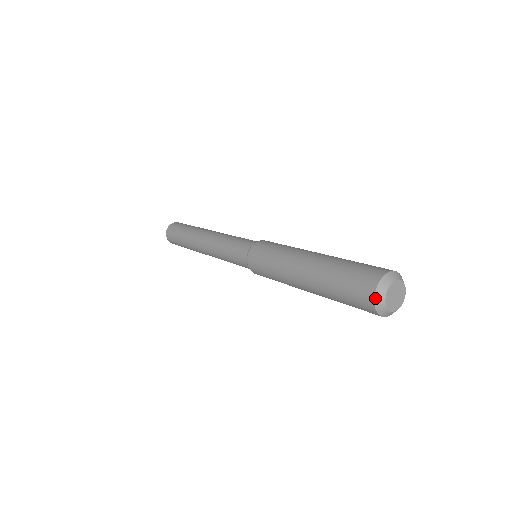
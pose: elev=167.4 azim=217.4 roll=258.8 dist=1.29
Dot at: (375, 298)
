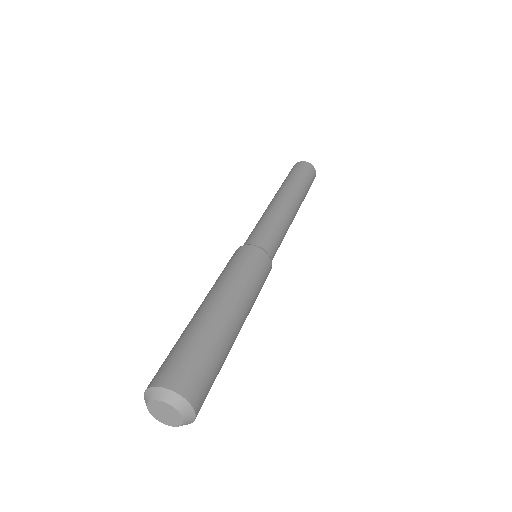
Dot at: occluded
